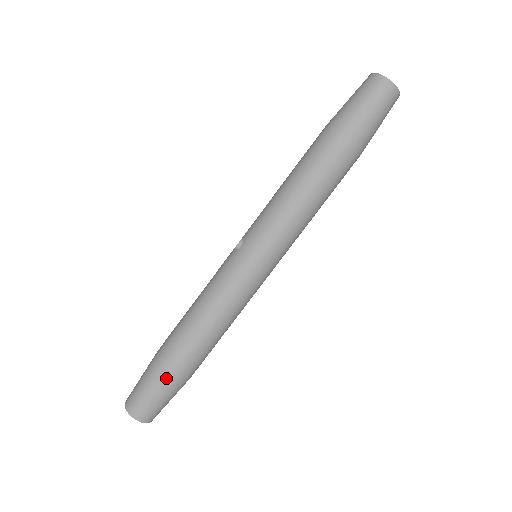
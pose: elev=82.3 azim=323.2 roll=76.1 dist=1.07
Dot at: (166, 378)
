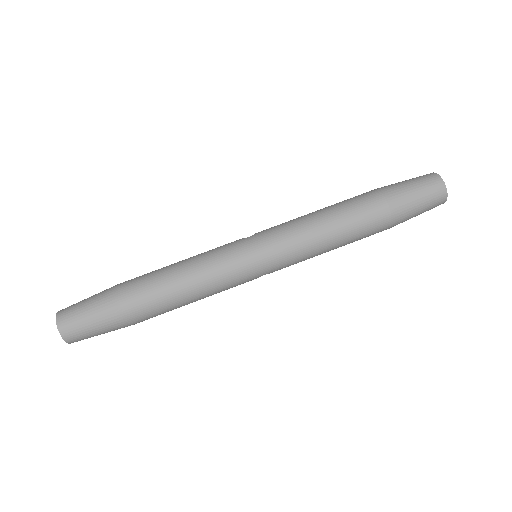
Dot at: (111, 305)
